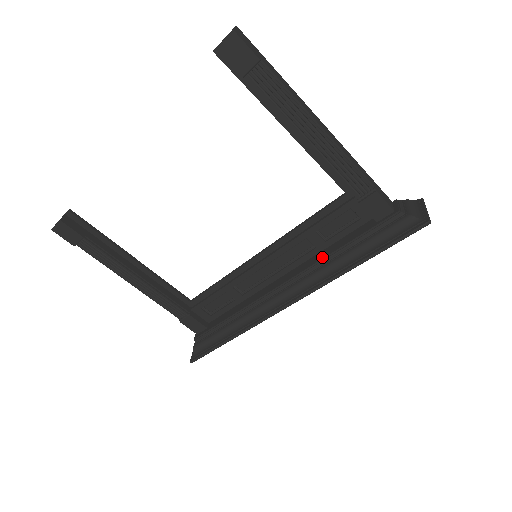
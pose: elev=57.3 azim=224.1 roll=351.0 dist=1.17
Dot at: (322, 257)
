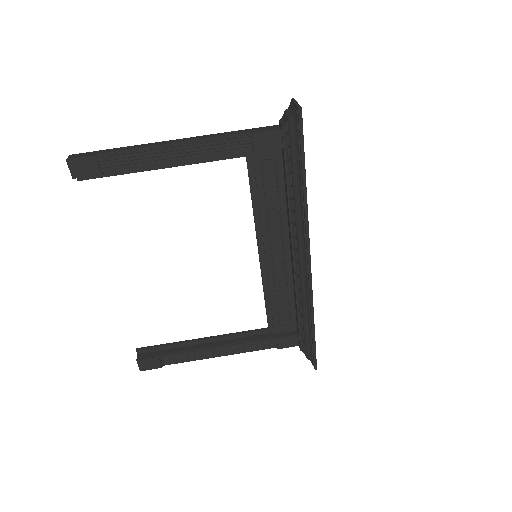
Dot at: (288, 209)
